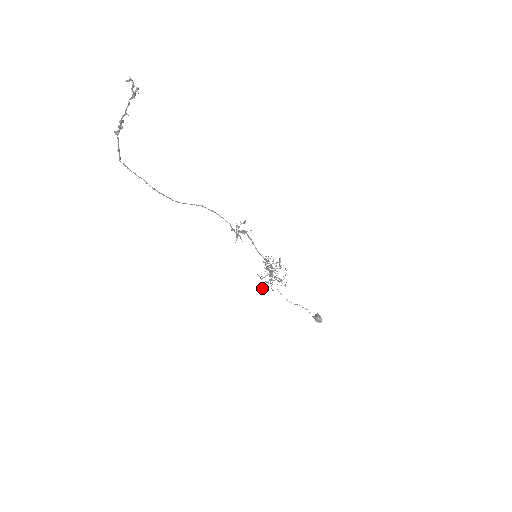
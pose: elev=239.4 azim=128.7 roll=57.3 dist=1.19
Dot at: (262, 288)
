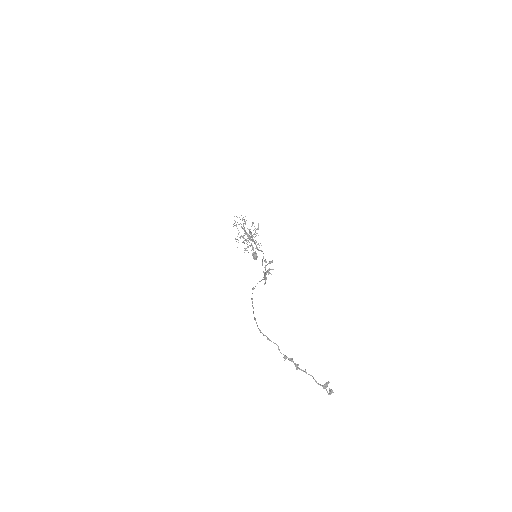
Dot at: occluded
